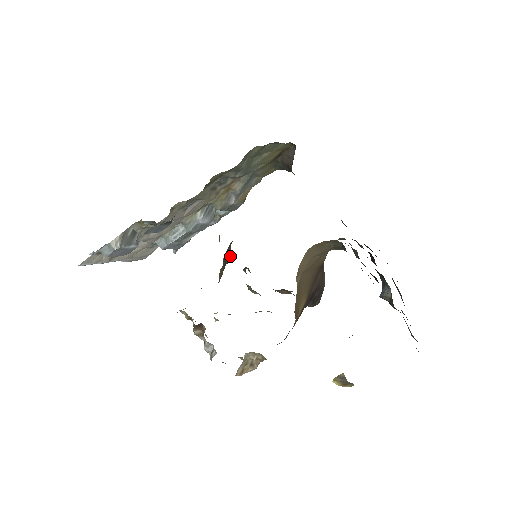
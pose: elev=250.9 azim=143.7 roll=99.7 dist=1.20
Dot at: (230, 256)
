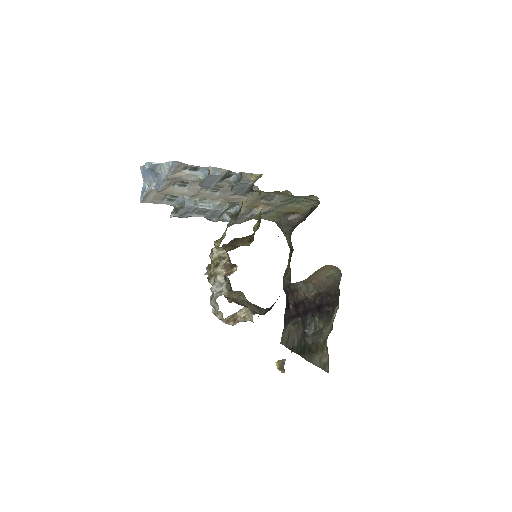
Dot at: (246, 243)
